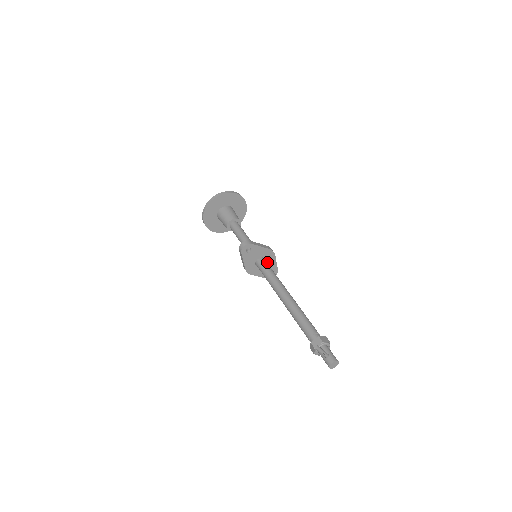
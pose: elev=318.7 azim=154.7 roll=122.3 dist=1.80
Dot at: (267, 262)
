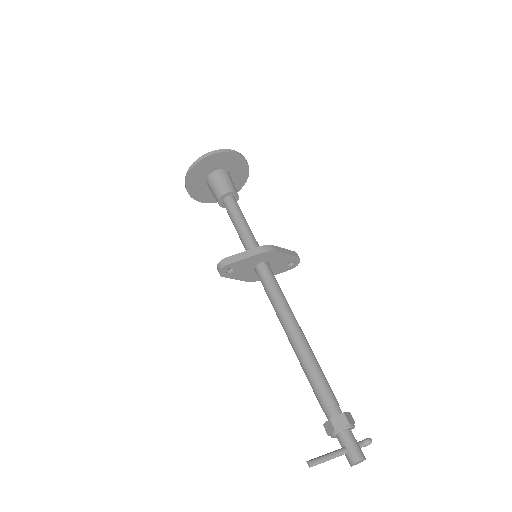
Dot at: (272, 261)
